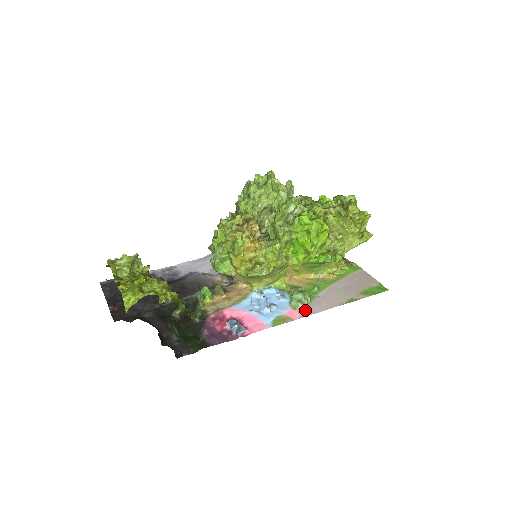
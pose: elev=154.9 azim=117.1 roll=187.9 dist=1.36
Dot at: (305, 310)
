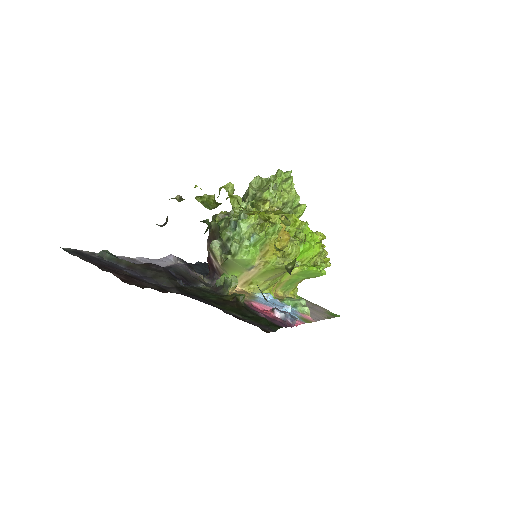
Dot at: (311, 316)
